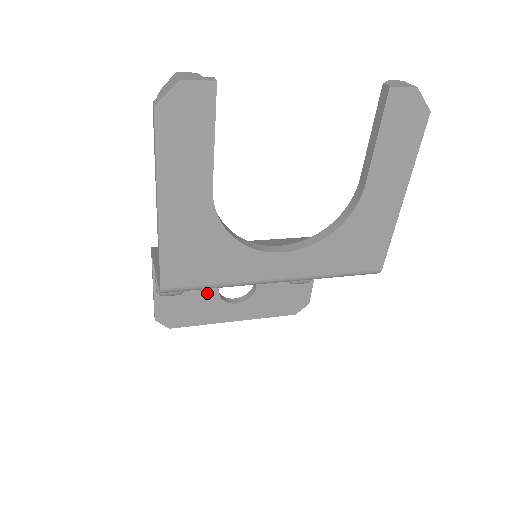
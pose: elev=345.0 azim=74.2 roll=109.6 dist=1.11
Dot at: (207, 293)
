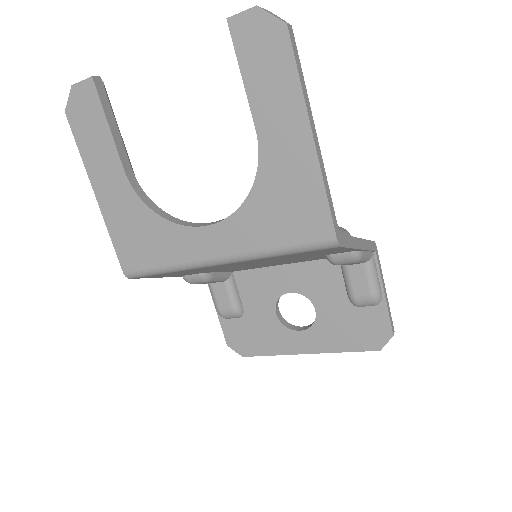
Dot at: (266, 316)
